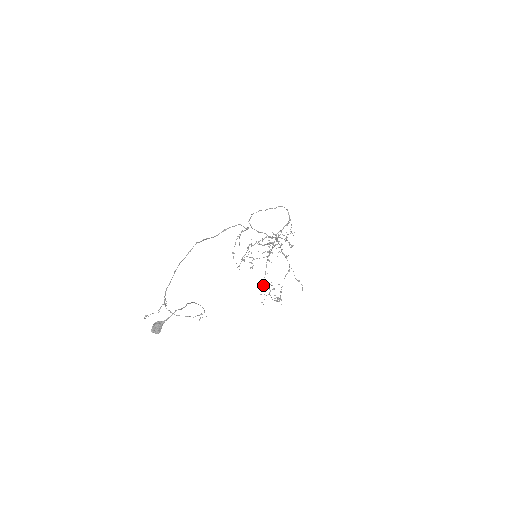
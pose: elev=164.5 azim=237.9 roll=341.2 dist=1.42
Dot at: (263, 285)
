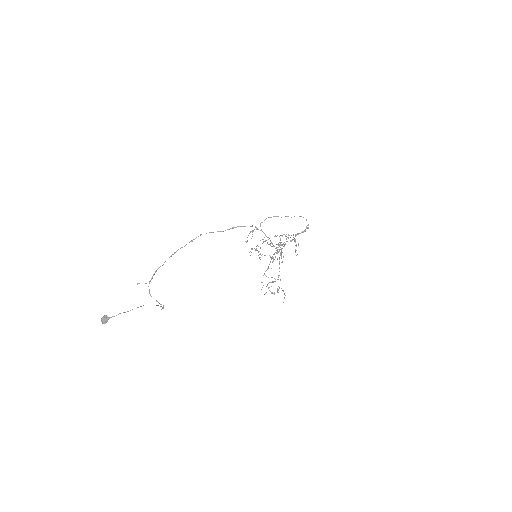
Dot at: occluded
